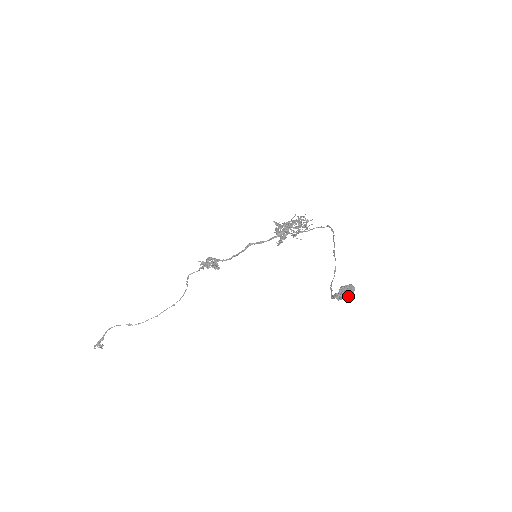
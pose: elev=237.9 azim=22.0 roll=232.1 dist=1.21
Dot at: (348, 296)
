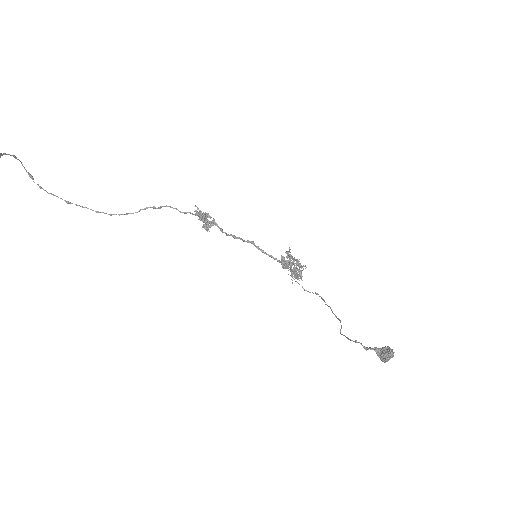
Dot at: (389, 358)
